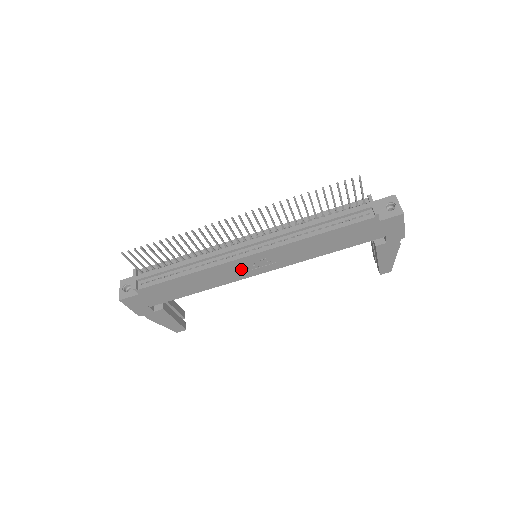
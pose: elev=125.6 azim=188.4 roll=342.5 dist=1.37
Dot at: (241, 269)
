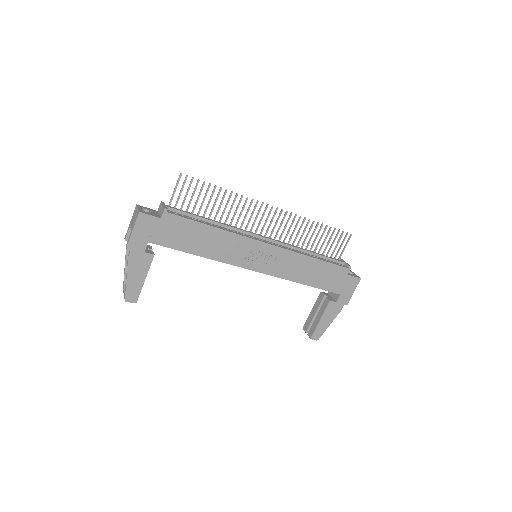
Dot at: (249, 254)
